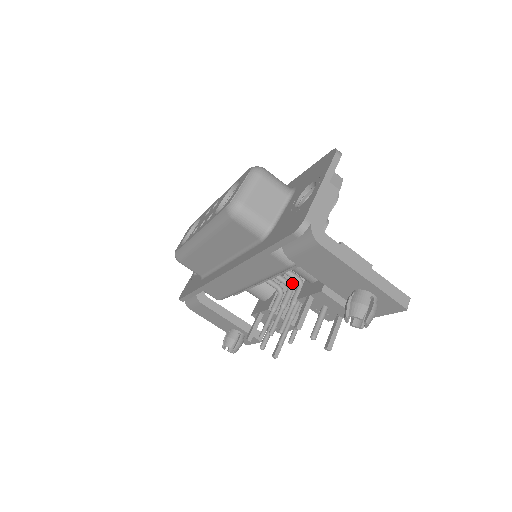
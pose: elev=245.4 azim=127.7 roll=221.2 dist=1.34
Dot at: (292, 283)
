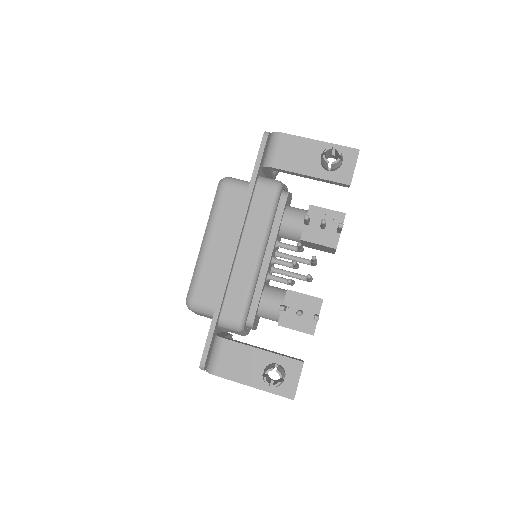
Dot at: occluded
